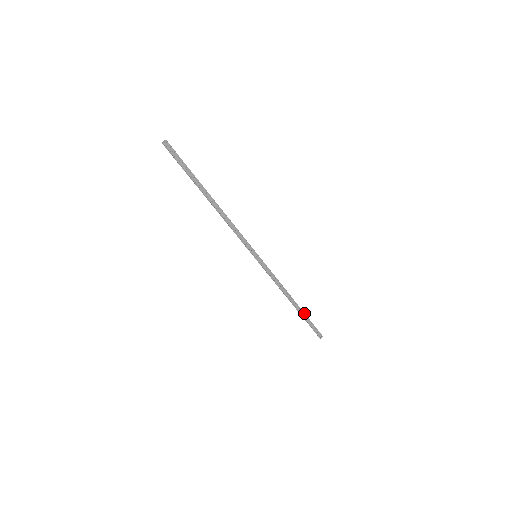
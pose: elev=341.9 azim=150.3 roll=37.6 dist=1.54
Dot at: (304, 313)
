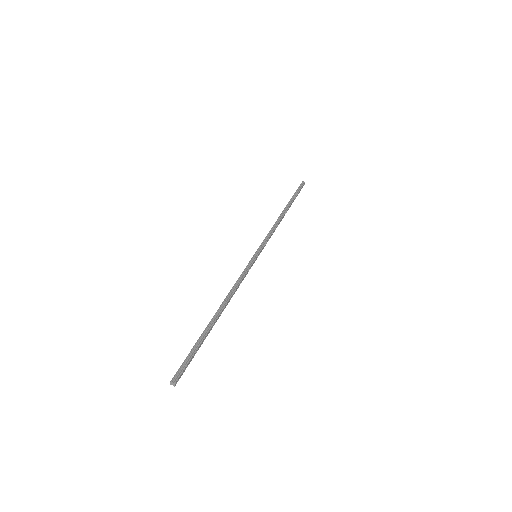
Dot at: (292, 202)
